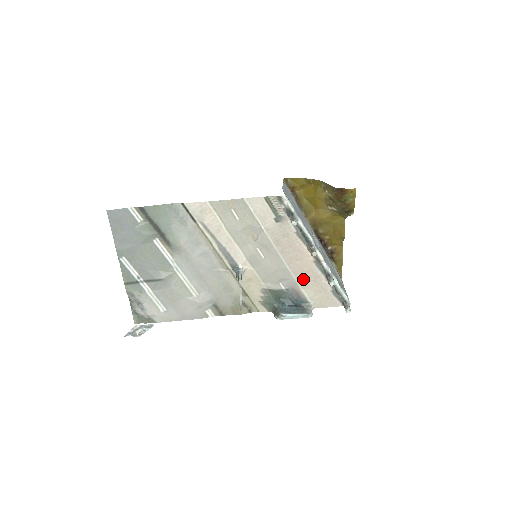
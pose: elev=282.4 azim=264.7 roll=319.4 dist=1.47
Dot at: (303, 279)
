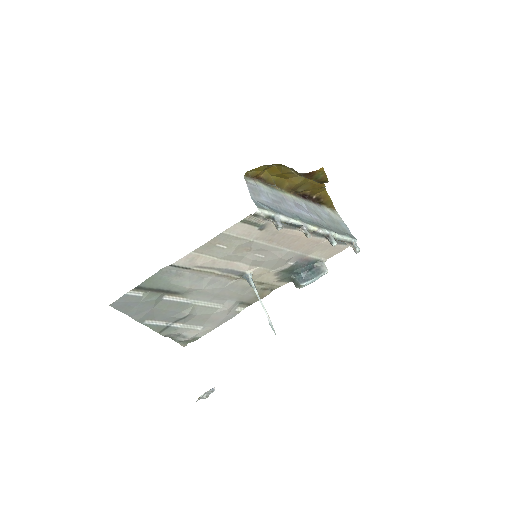
Dot at: (306, 250)
